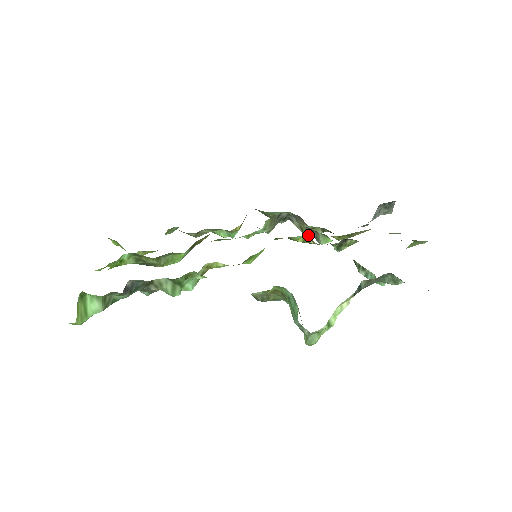
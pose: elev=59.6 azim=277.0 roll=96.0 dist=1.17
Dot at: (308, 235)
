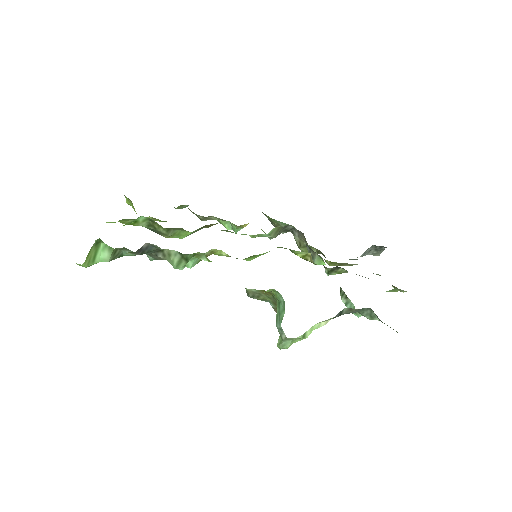
Dot at: (309, 253)
